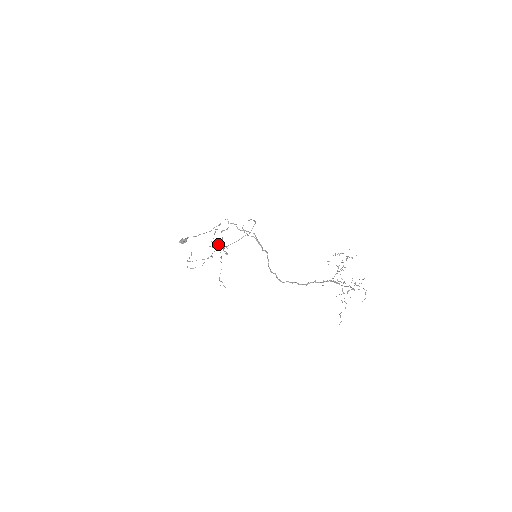
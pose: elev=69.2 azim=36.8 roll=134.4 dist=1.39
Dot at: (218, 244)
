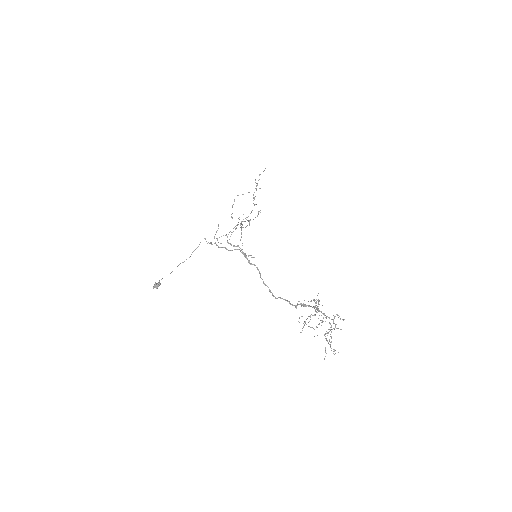
Dot at: occluded
